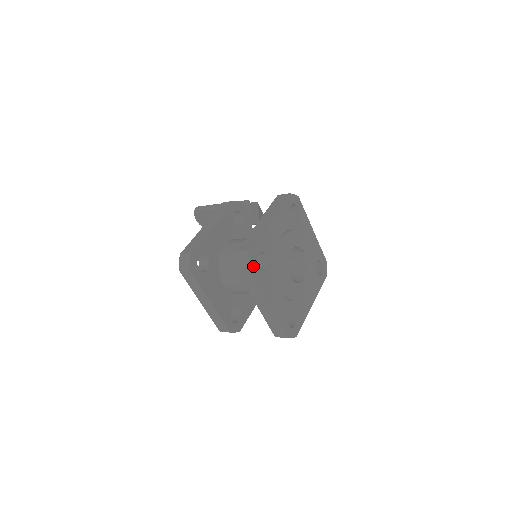
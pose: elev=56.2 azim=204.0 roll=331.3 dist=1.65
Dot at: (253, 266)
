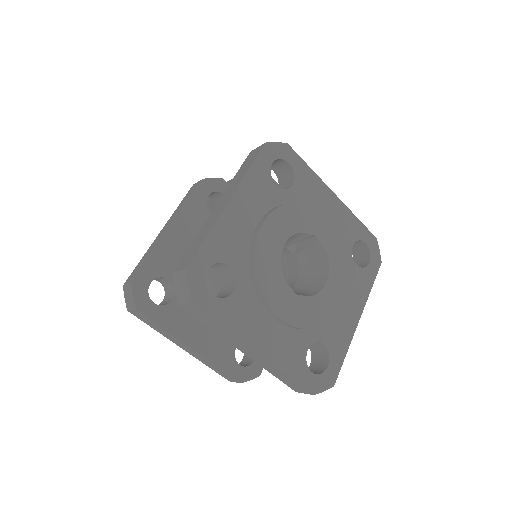
Dot at: (200, 294)
